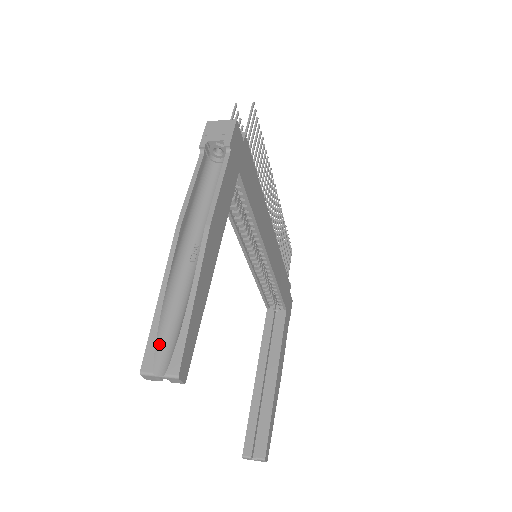
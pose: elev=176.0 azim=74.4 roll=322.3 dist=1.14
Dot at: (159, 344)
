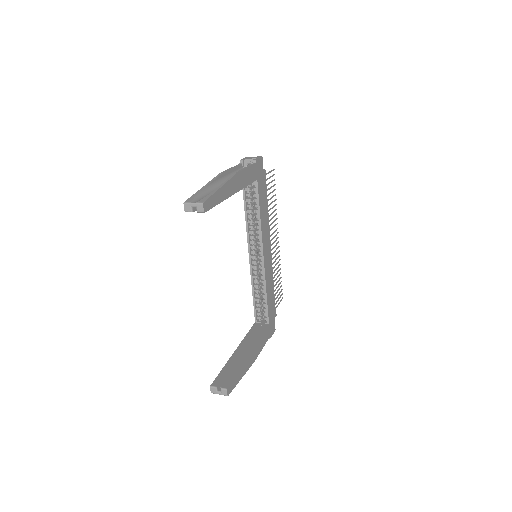
Dot at: (197, 198)
